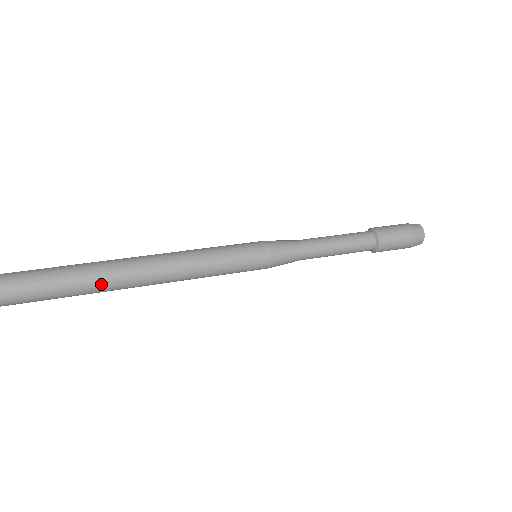
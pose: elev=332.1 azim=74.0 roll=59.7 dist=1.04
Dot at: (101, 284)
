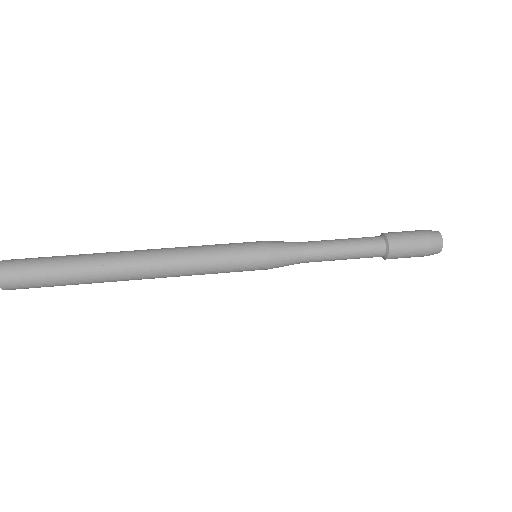
Dot at: (98, 271)
